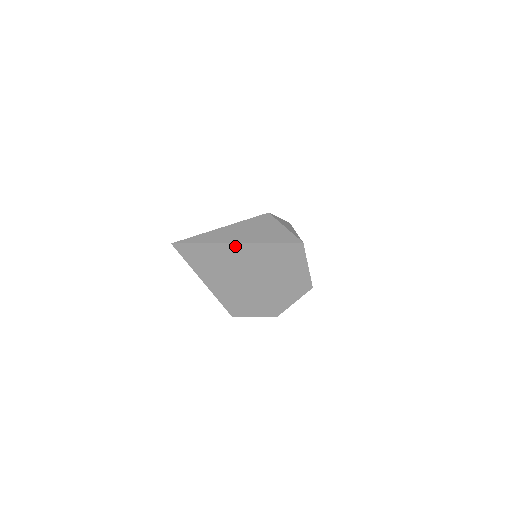
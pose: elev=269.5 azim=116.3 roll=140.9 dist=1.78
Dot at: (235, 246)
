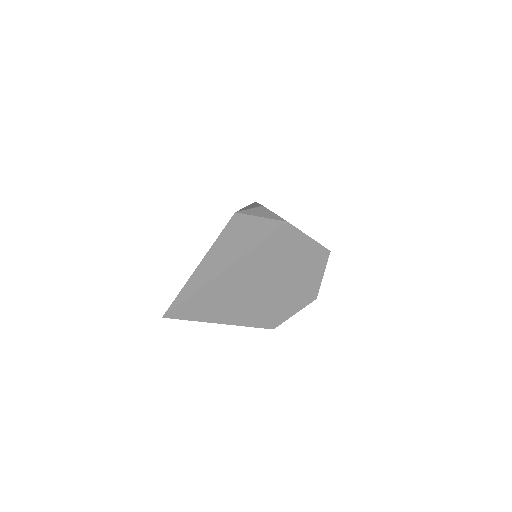
Dot at: (224, 274)
